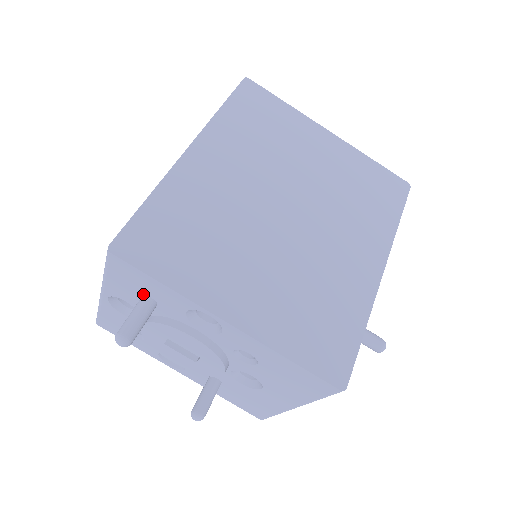
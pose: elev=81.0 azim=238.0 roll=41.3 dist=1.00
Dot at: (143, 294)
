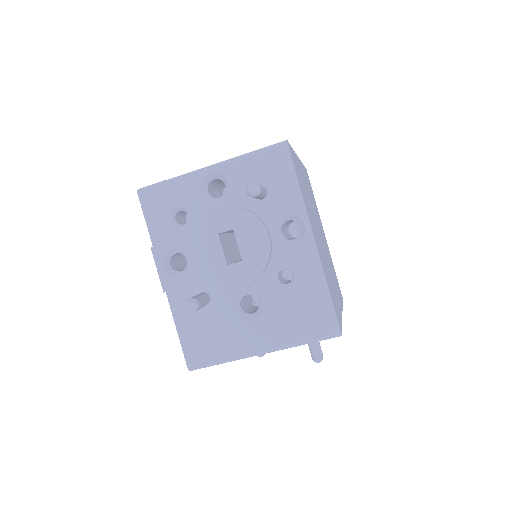
Dot at: (263, 185)
